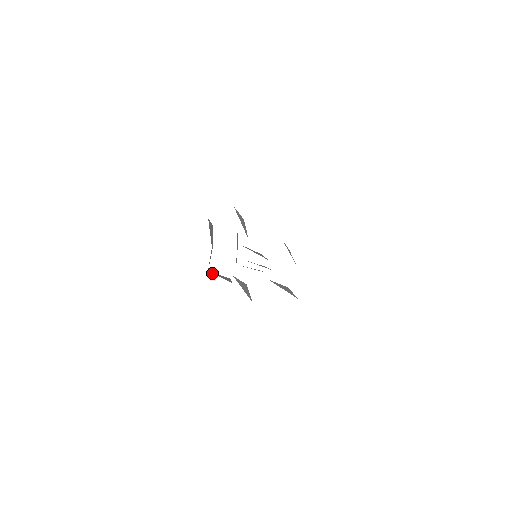
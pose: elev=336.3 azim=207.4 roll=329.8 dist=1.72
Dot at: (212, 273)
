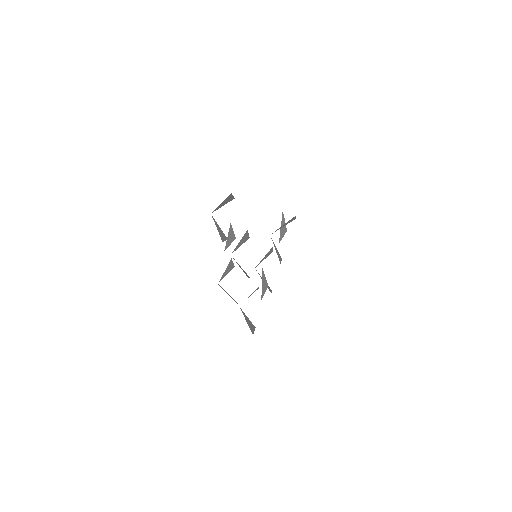
Dot at: occluded
